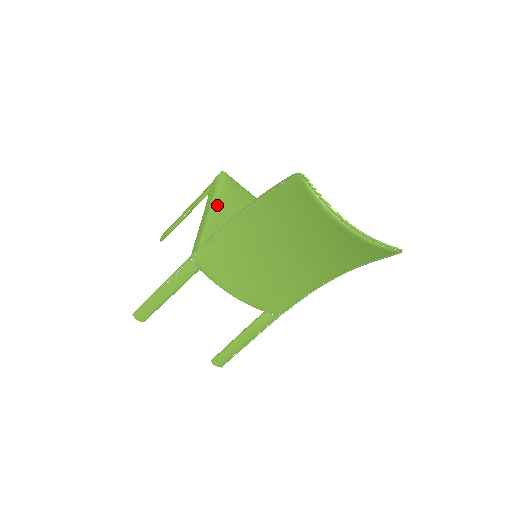
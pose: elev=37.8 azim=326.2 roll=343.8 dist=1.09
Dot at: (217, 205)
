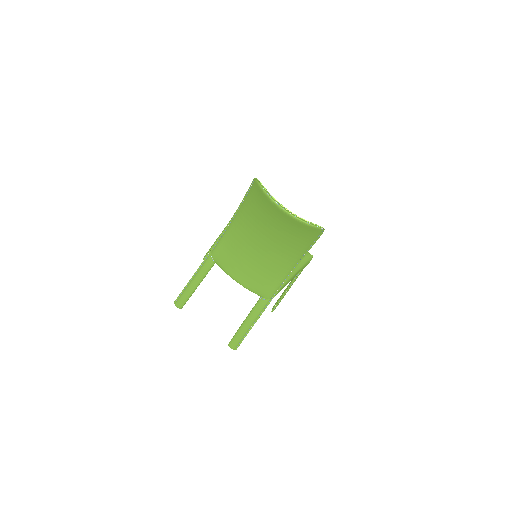
Dot at: occluded
